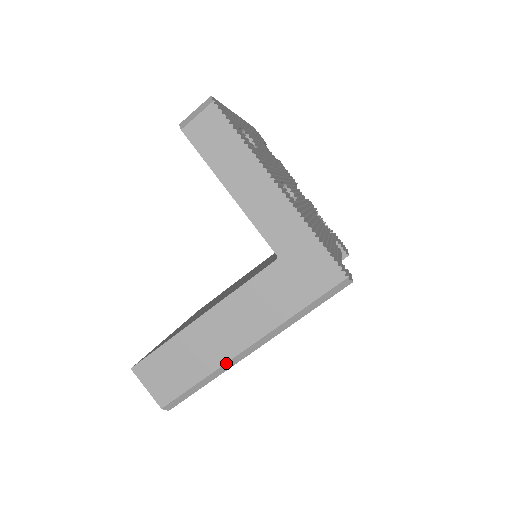
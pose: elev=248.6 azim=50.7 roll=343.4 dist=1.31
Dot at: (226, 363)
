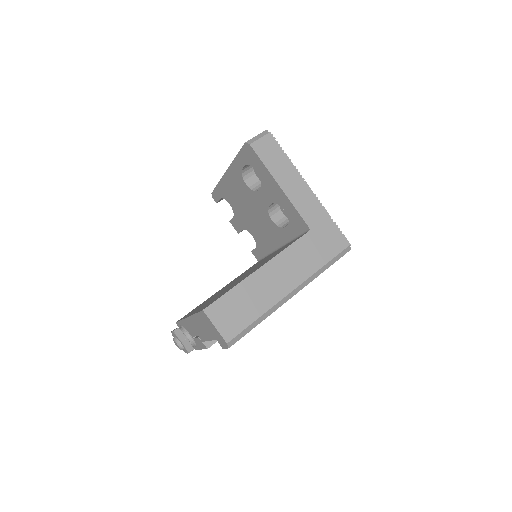
Dot at: (277, 303)
